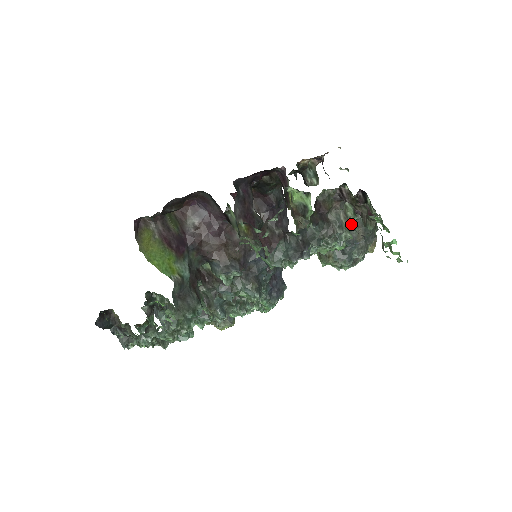
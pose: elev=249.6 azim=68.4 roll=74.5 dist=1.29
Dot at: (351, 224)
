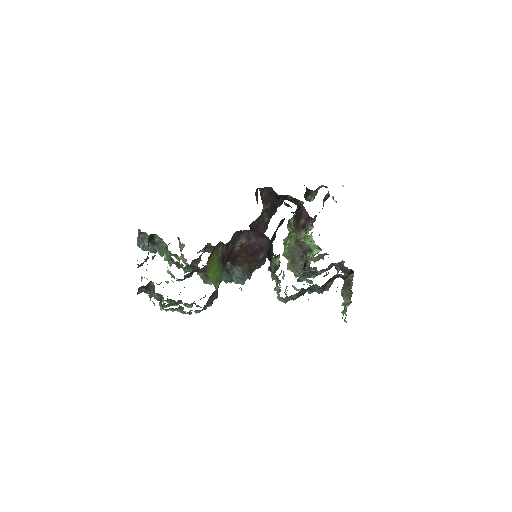
Dot at: (328, 272)
